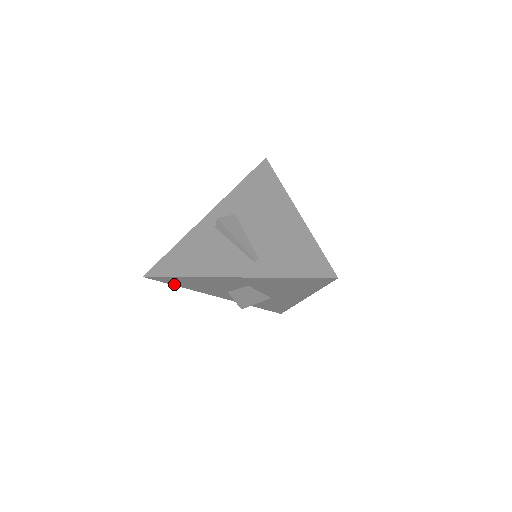
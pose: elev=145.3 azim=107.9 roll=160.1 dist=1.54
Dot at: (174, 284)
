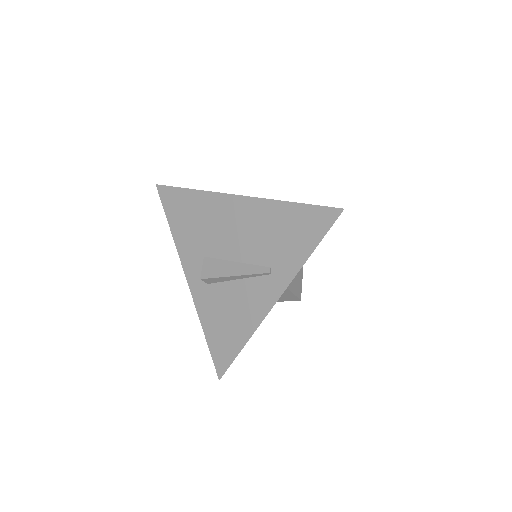
Dot at: occluded
